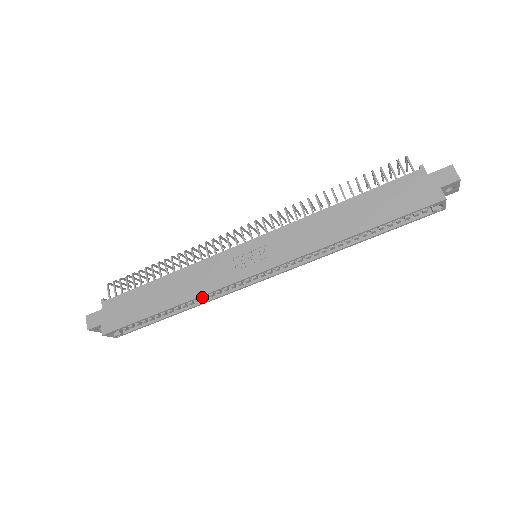
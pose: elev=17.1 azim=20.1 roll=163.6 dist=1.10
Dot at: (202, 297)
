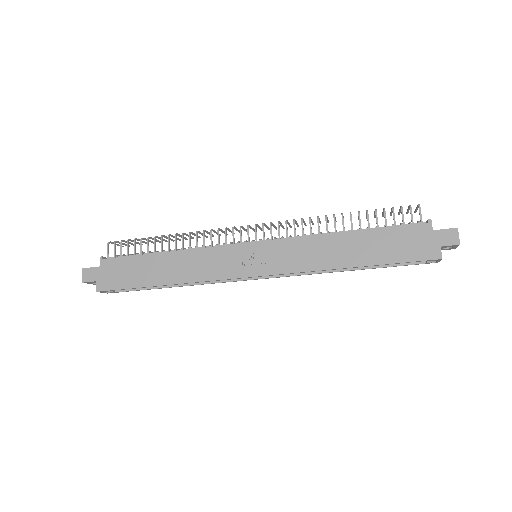
Dot at: occluded
